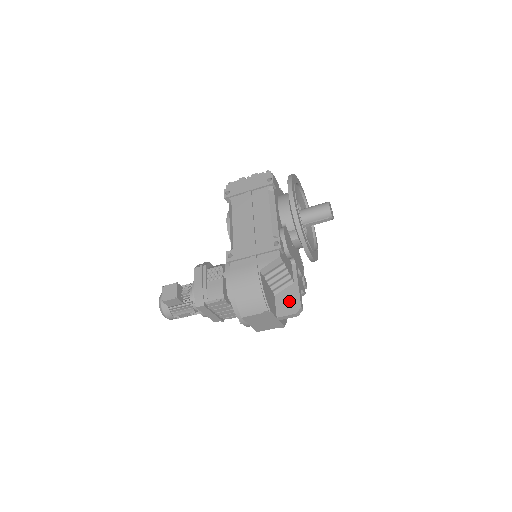
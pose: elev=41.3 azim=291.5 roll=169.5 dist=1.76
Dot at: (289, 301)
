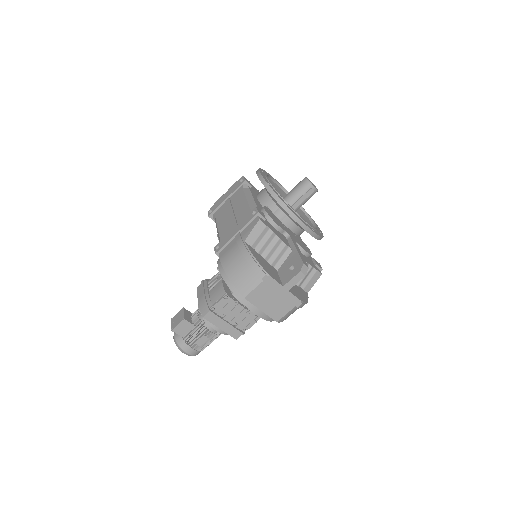
Dot at: (292, 267)
